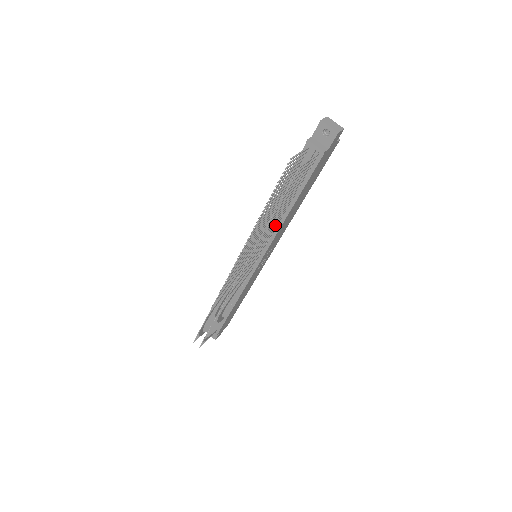
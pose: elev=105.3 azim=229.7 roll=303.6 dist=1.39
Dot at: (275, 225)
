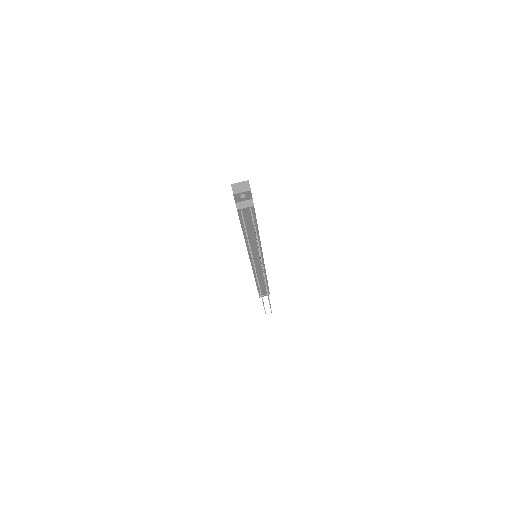
Dot at: occluded
